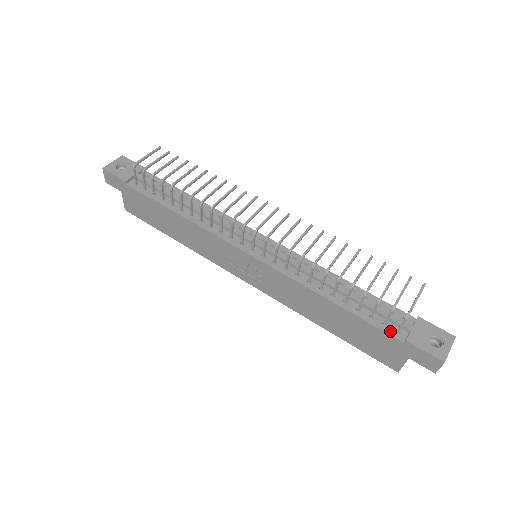
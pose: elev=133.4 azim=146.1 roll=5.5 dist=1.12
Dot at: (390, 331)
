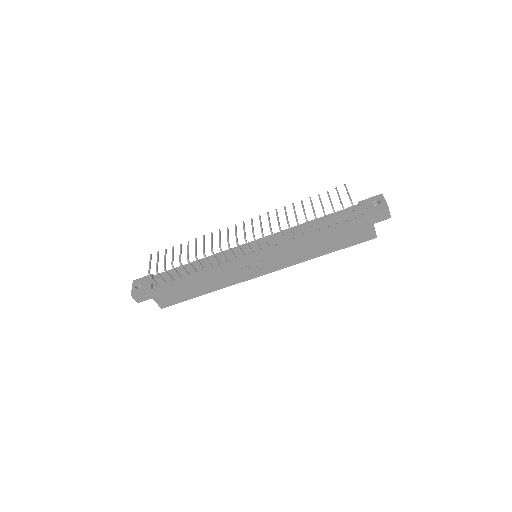
Dot at: (353, 220)
